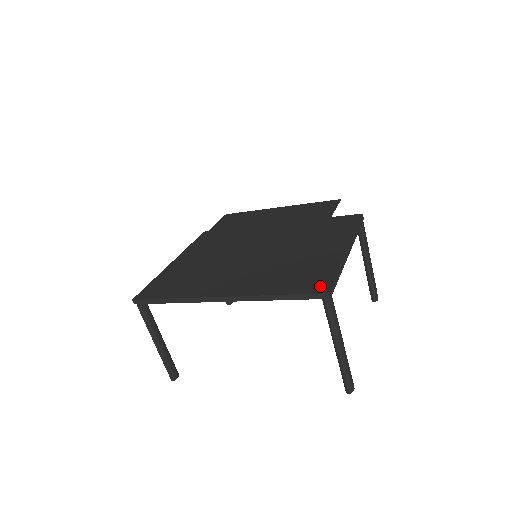
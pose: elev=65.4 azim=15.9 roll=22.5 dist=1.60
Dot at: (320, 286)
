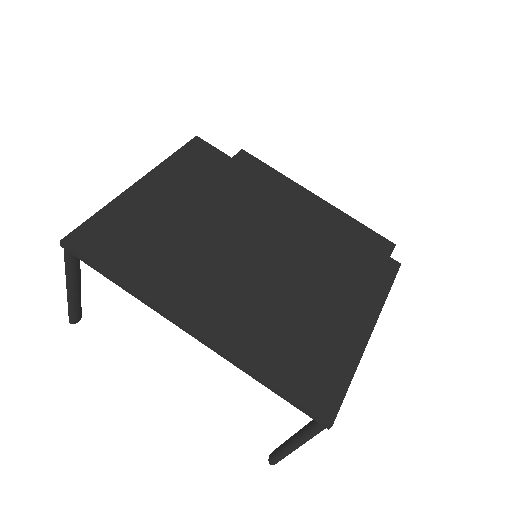
Dot at: (326, 403)
